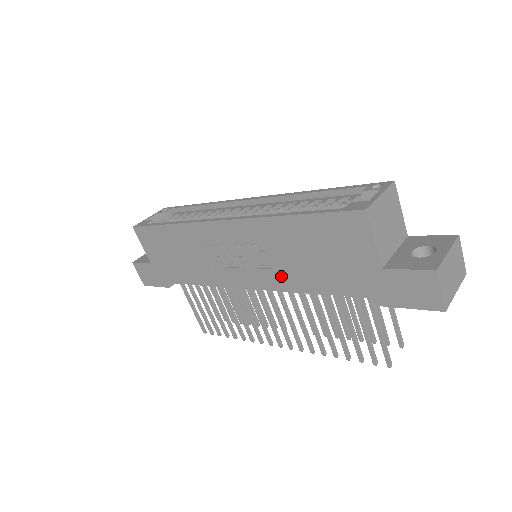
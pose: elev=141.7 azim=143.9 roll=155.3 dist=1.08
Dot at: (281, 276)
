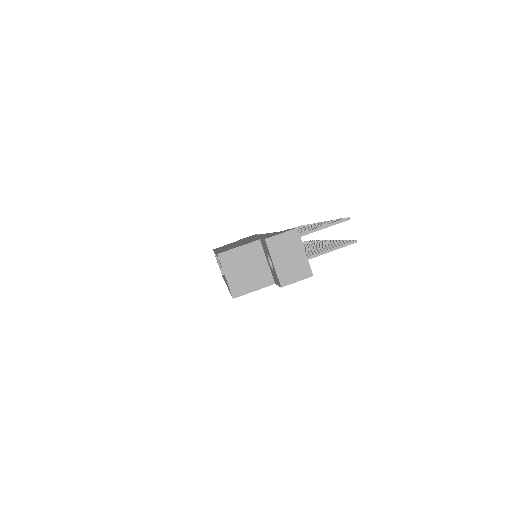
Dot at: occluded
